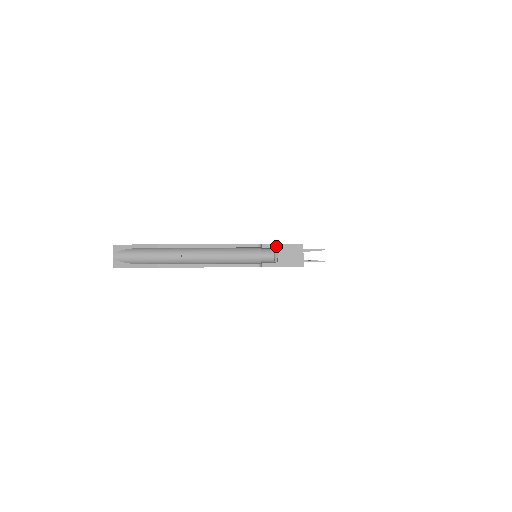
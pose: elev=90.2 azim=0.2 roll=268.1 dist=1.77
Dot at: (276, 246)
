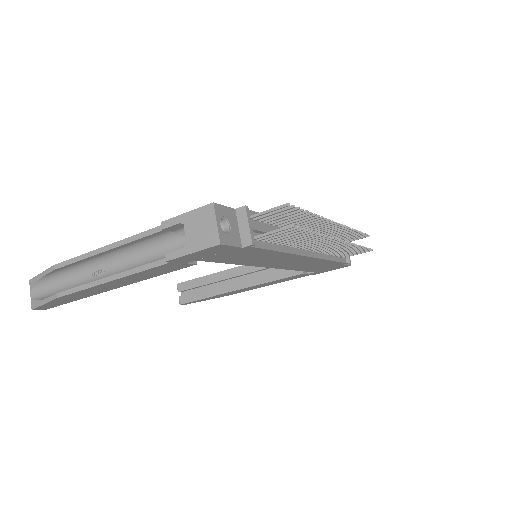
Dot at: (180, 219)
